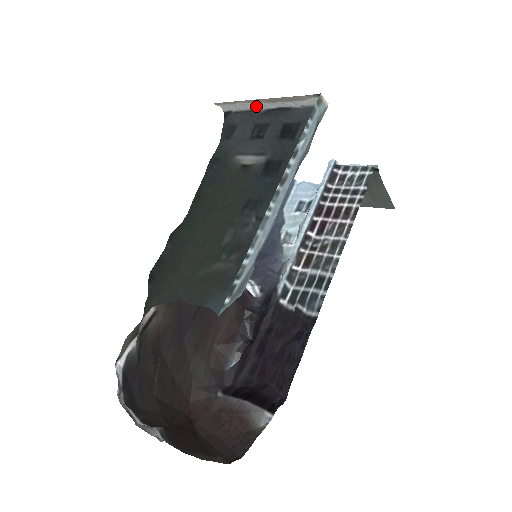
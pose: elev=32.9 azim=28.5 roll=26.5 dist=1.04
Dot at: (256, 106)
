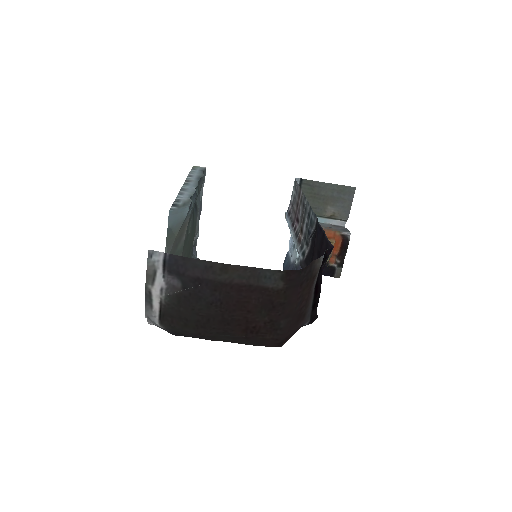
Dot at: occluded
